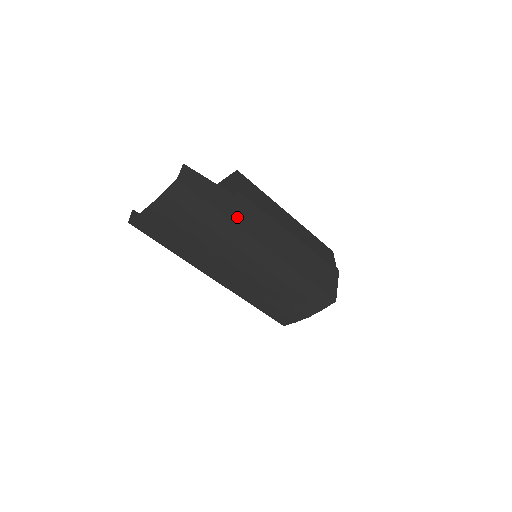
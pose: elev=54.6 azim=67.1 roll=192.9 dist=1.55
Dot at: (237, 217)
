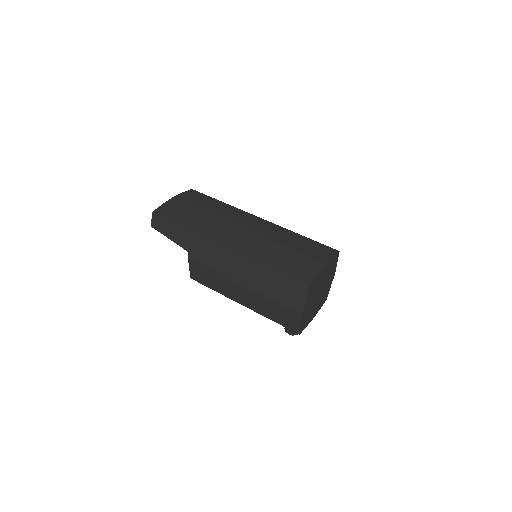
Dot at: occluded
